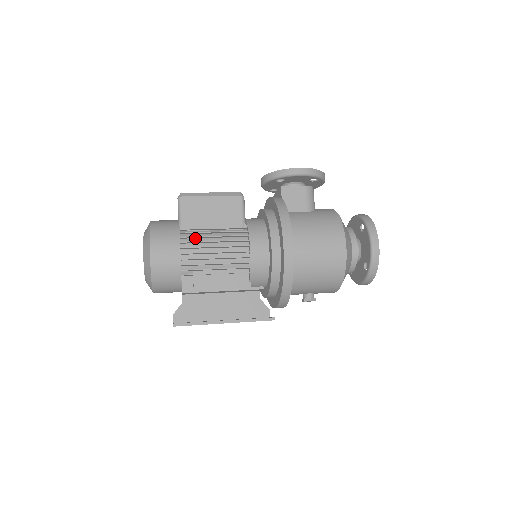
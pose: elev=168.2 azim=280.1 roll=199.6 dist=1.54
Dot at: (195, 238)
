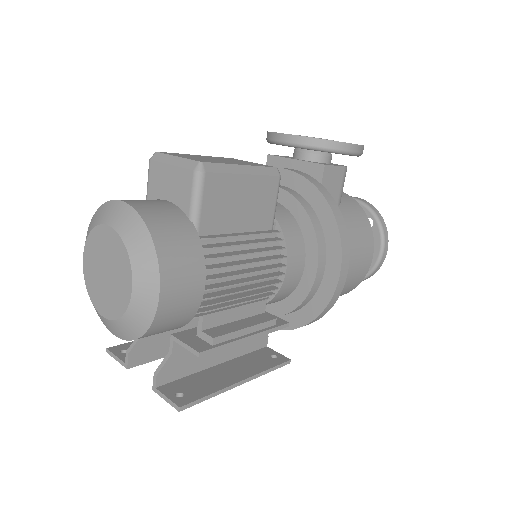
Dot at: (219, 254)
